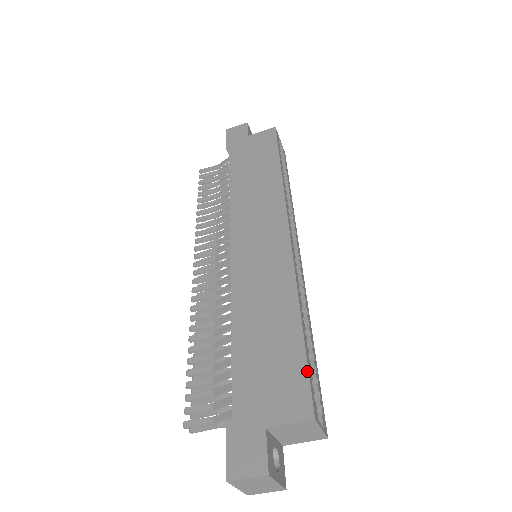
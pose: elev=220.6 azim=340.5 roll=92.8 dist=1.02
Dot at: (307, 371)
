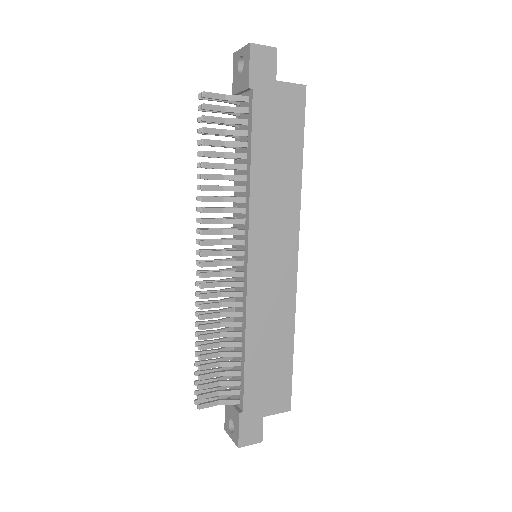
Dot at: (291, 382)
